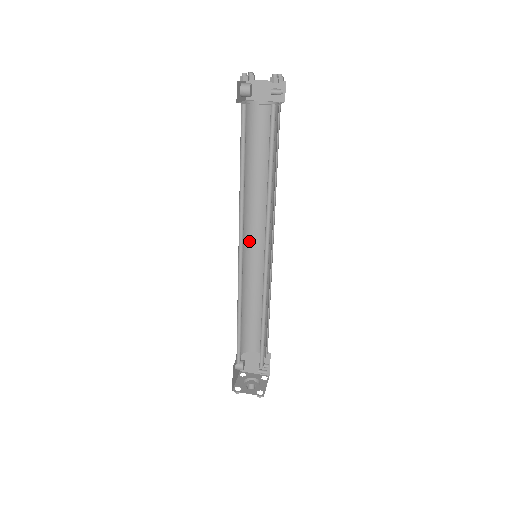
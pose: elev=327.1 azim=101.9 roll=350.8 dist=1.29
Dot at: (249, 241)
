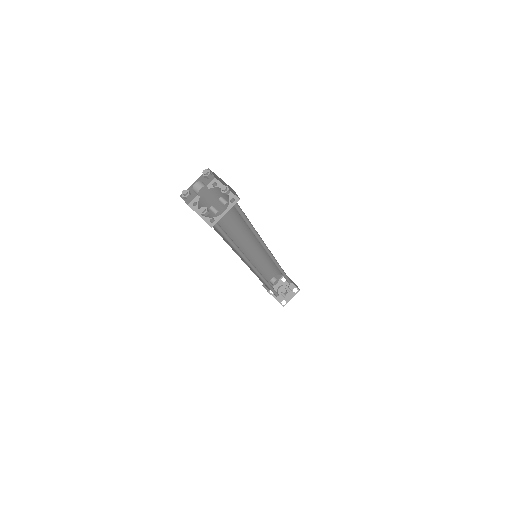
Dot at: (255, 241)
